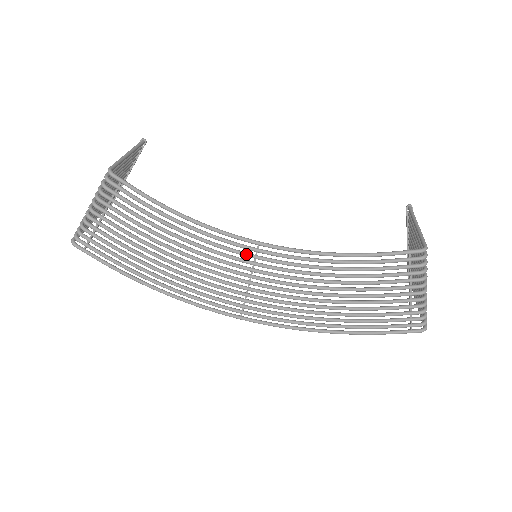
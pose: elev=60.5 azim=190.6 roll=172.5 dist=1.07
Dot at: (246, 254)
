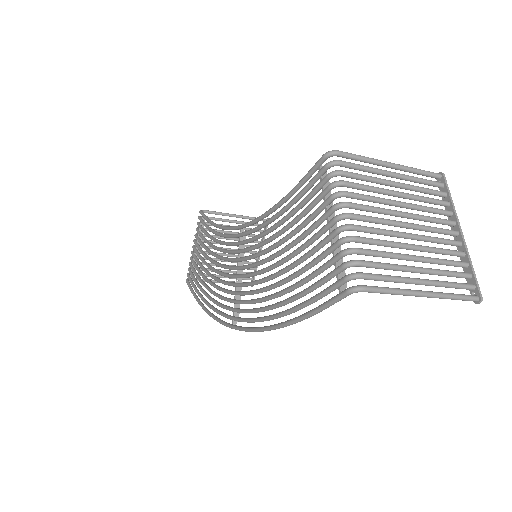
Dot at: (234, 242)
